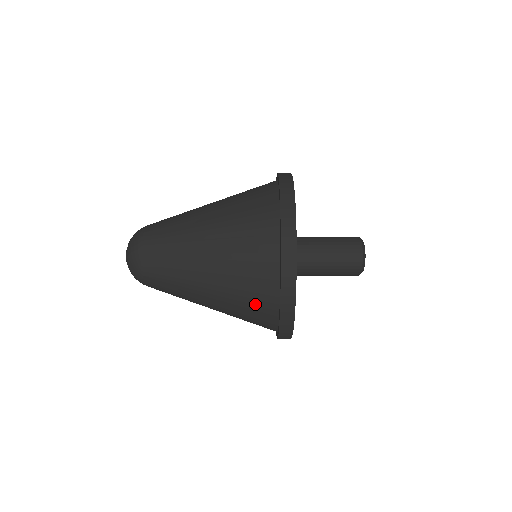
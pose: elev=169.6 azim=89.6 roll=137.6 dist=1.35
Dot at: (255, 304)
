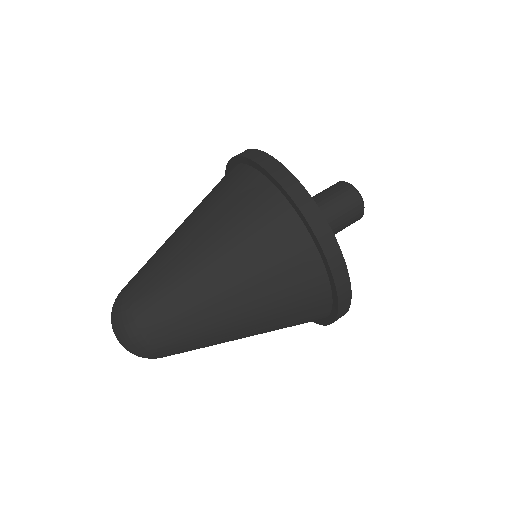
Dot at: occluded
